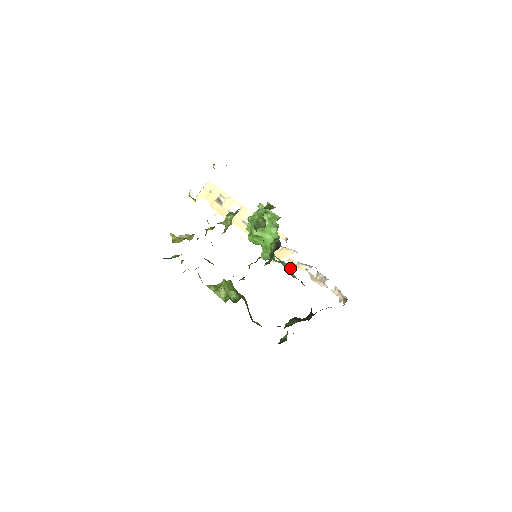
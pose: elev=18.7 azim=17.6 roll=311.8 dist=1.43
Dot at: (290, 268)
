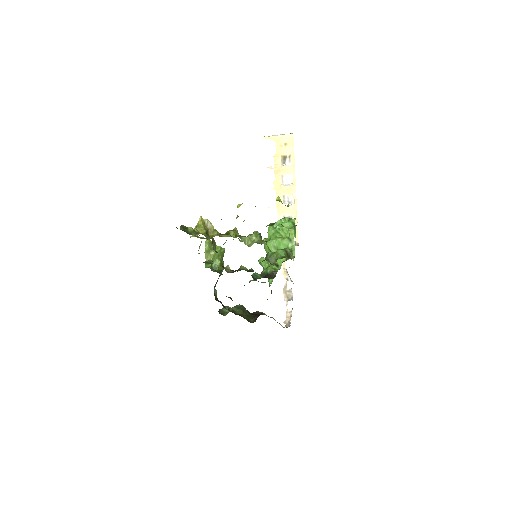
Dot at: (272, 281)
